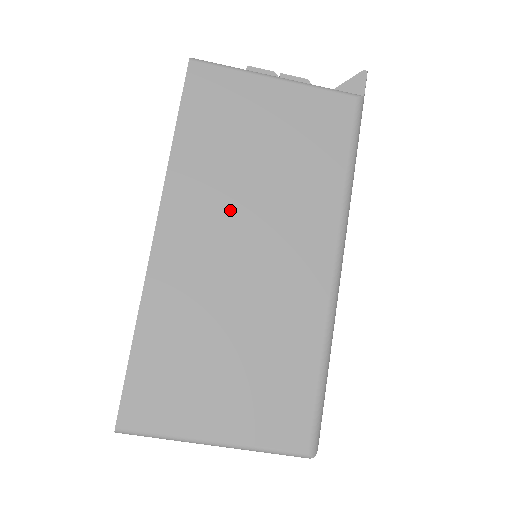
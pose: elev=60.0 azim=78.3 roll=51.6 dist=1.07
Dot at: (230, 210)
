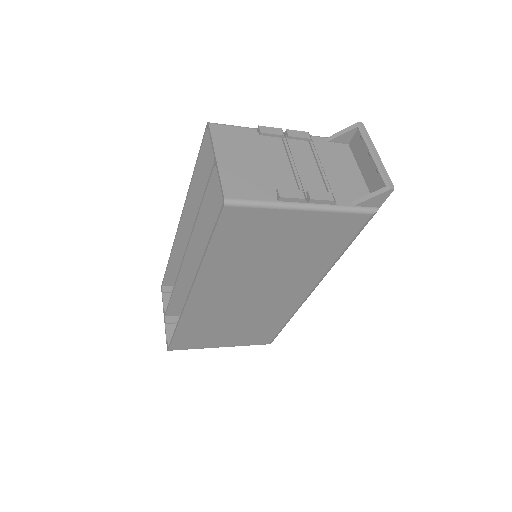
Dot at: (245, 281)
